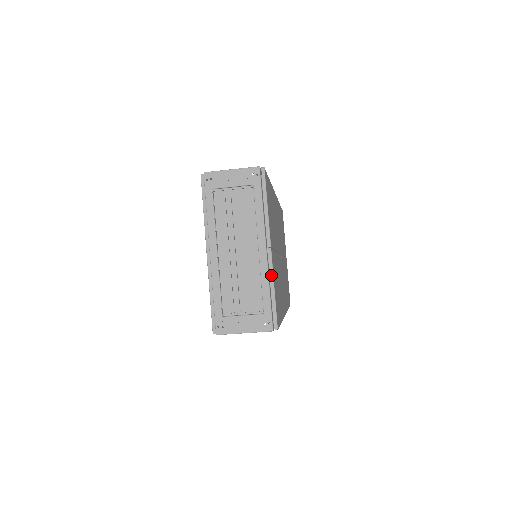
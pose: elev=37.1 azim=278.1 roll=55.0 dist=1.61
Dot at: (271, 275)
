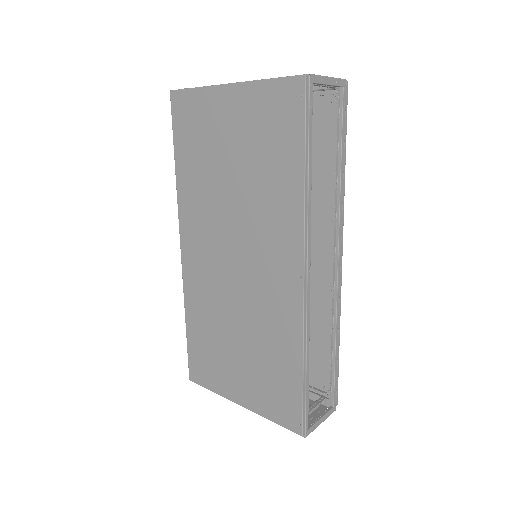
Dot at: occluded
